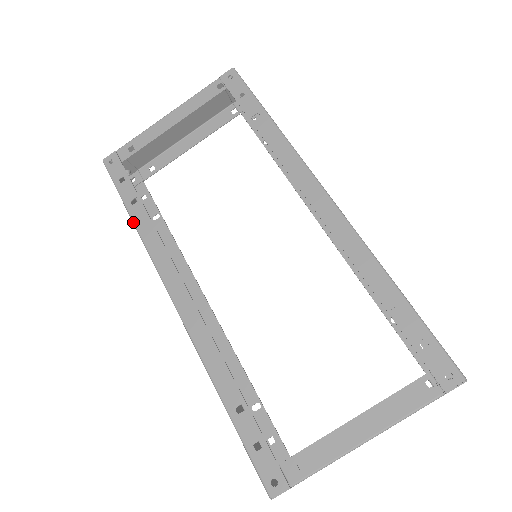
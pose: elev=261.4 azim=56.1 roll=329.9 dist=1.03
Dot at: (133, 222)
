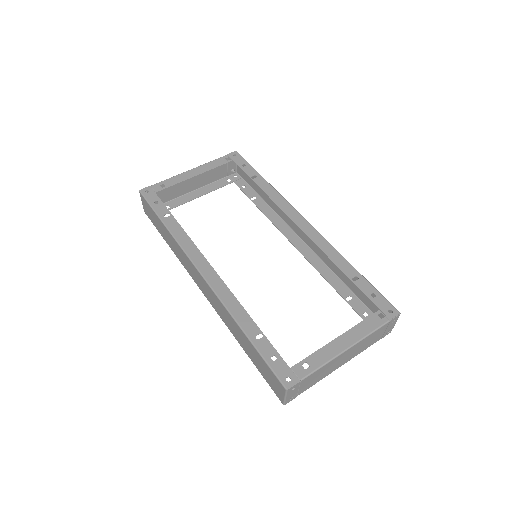
Dot at: (167, 227)
